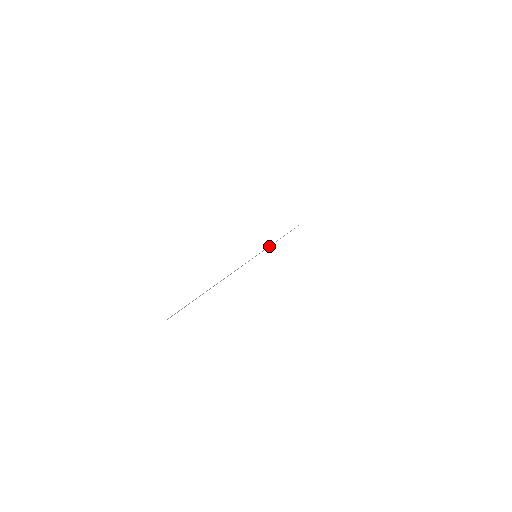
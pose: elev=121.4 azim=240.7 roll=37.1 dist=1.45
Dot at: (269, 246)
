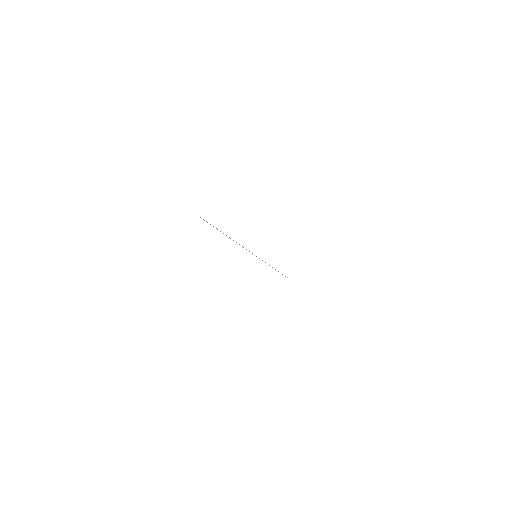
Dot at: (265, 262)
